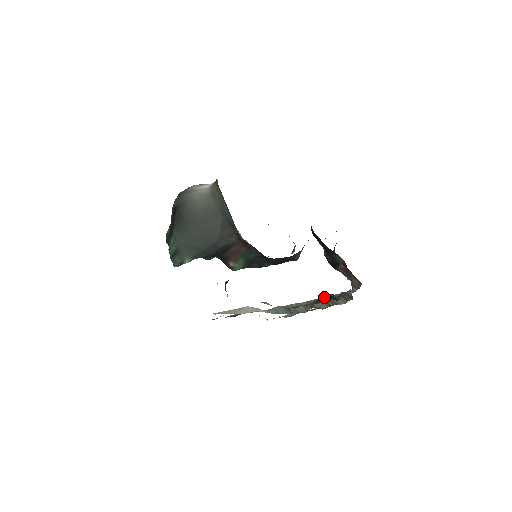
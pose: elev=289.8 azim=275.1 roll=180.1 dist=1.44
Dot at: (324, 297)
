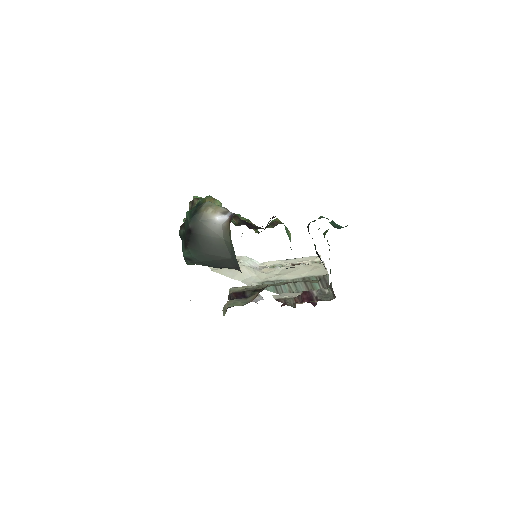
Dot at: (305, 296)
